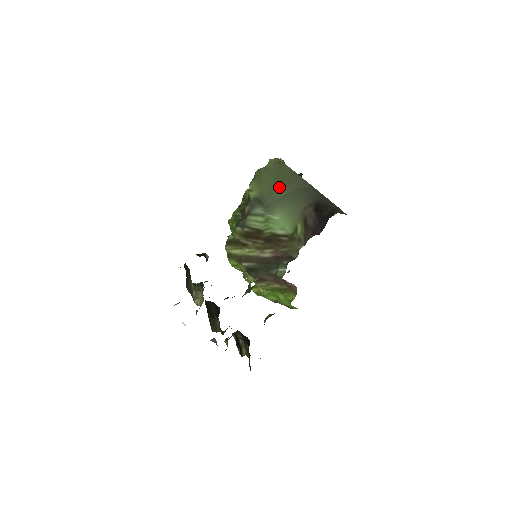
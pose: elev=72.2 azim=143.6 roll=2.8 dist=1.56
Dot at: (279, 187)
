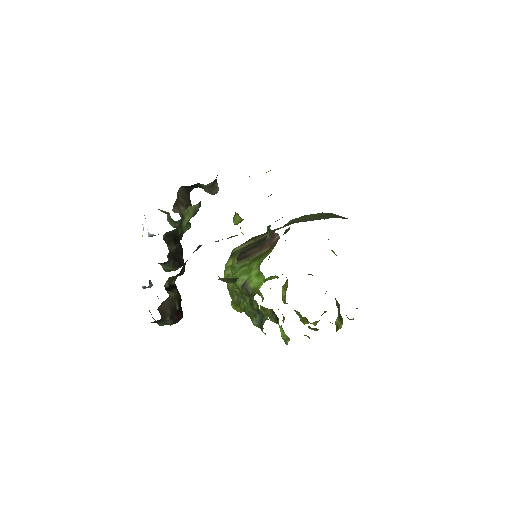
Dot at: (318, 218)
